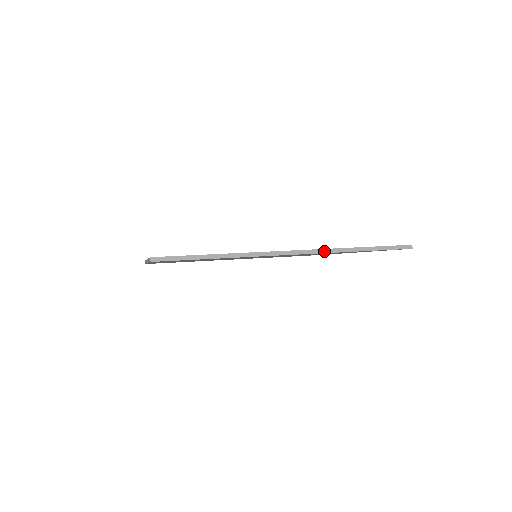
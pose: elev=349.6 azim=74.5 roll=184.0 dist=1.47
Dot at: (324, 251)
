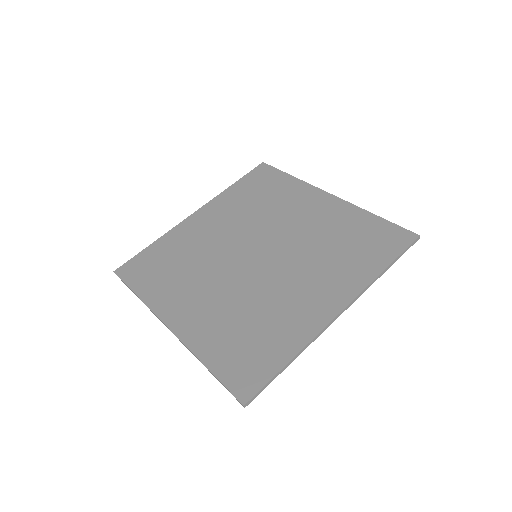
Dot at: (362, 293)
